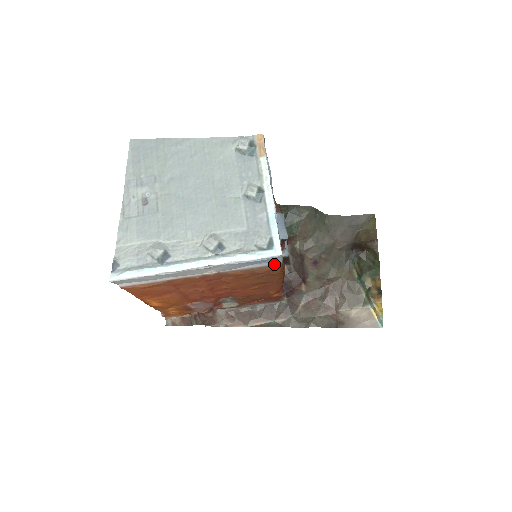
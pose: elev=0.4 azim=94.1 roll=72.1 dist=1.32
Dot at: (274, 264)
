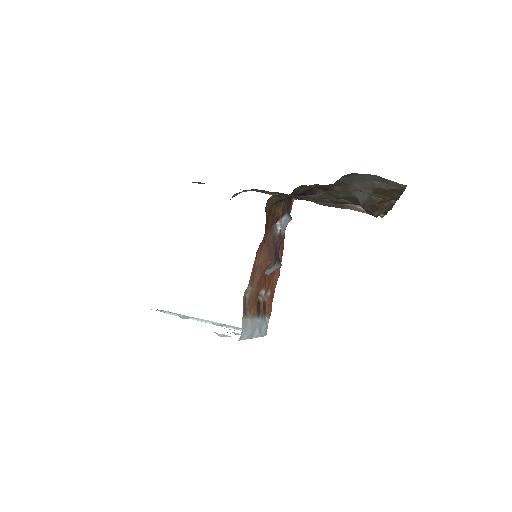
Dot at: occluded
